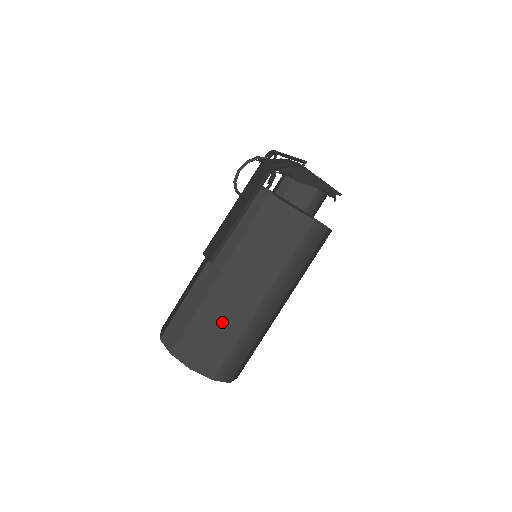
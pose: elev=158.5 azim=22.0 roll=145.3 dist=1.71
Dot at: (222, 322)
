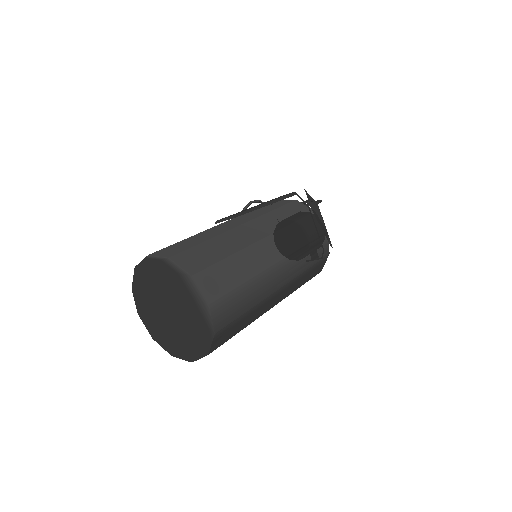
Dot at: (239, 254)
